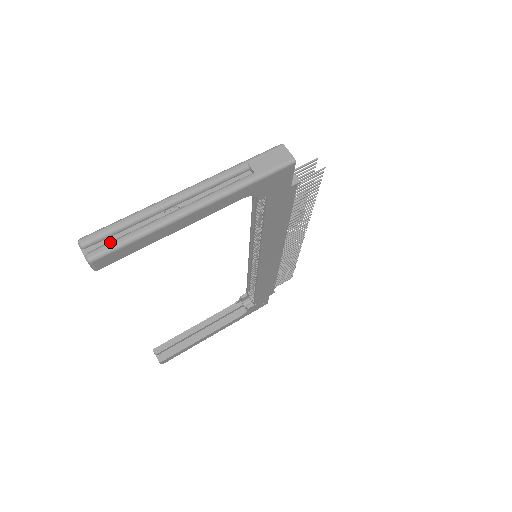
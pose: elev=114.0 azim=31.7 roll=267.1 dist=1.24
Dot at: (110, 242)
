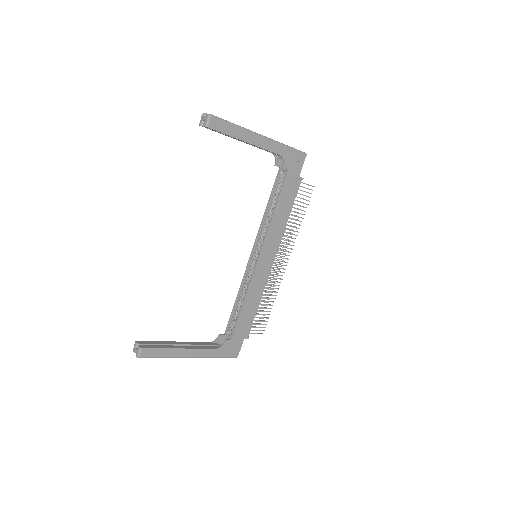
Dot at: (220, 118)
